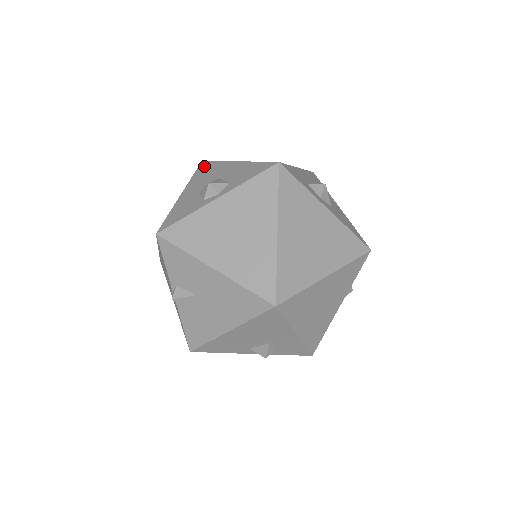
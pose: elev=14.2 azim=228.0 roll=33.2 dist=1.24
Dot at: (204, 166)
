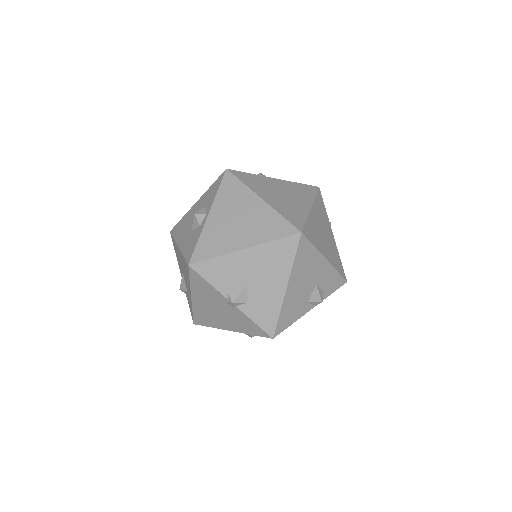
Dot at: (176, 229)
